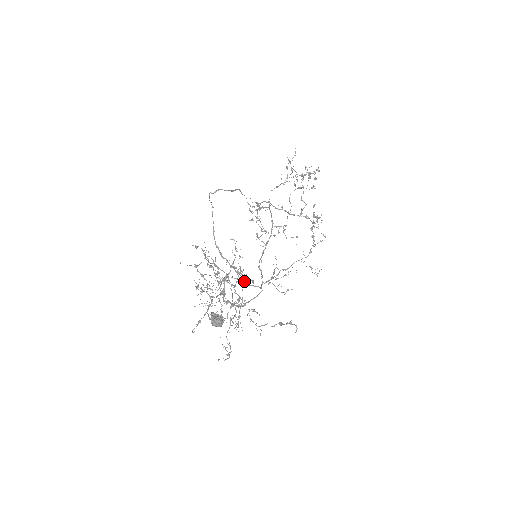
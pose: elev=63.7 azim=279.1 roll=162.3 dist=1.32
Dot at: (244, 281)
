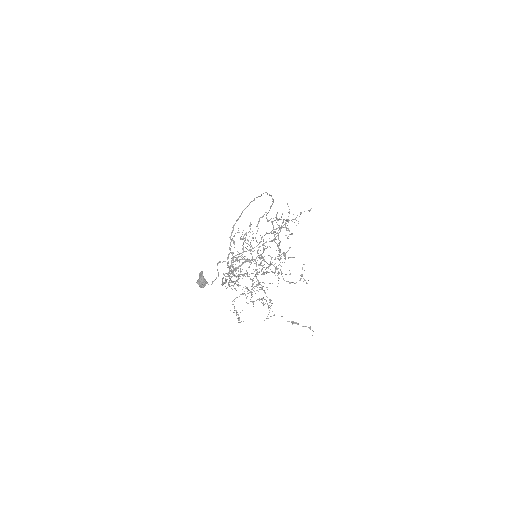
Dot at: occluded
